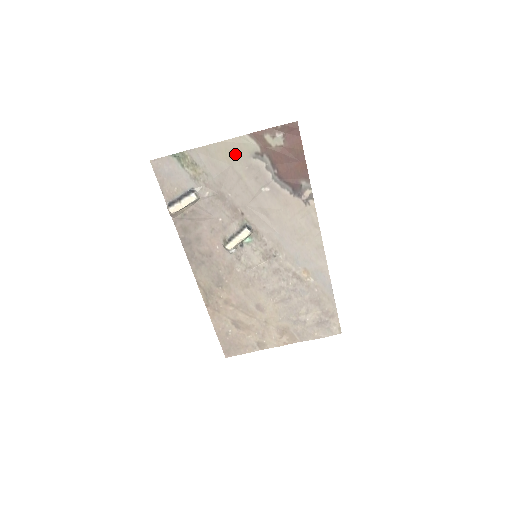
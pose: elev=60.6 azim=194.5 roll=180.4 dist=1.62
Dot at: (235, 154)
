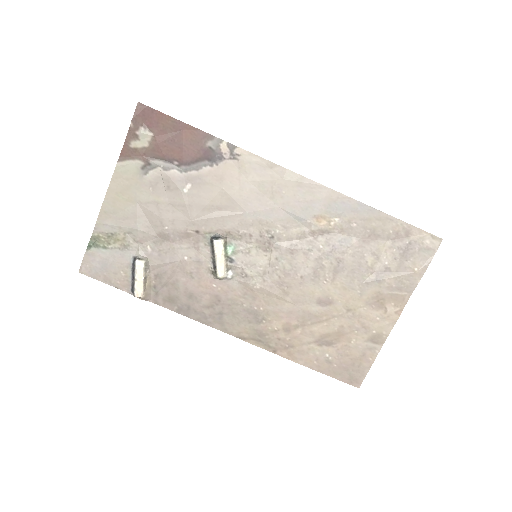
Dot at: (129, 189)
